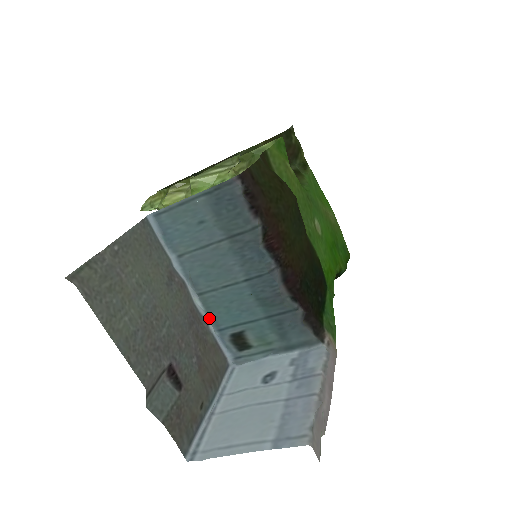
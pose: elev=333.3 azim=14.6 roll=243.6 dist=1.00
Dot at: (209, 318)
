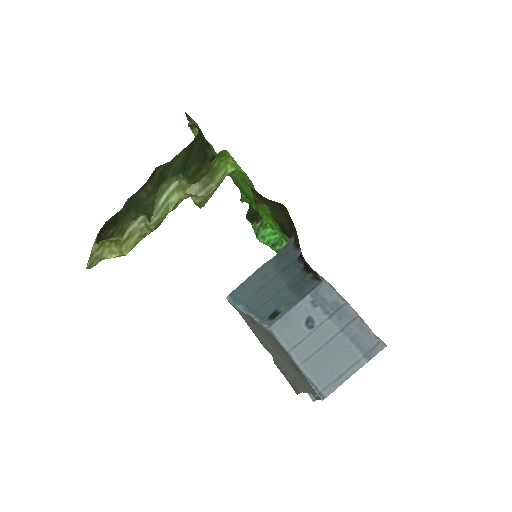
Dot at: (257, 319)
